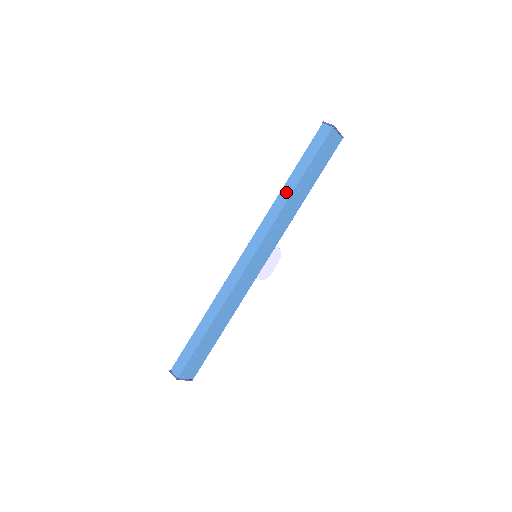
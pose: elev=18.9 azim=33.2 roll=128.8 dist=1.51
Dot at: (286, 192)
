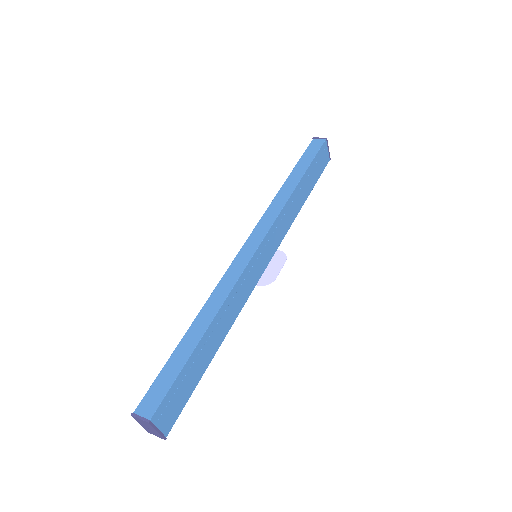
Dot at: (288, 188)
